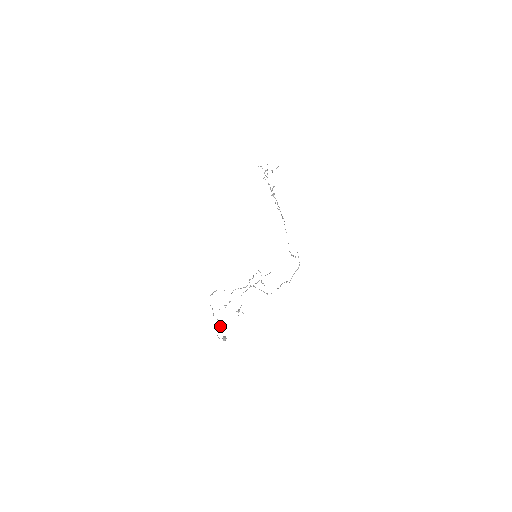
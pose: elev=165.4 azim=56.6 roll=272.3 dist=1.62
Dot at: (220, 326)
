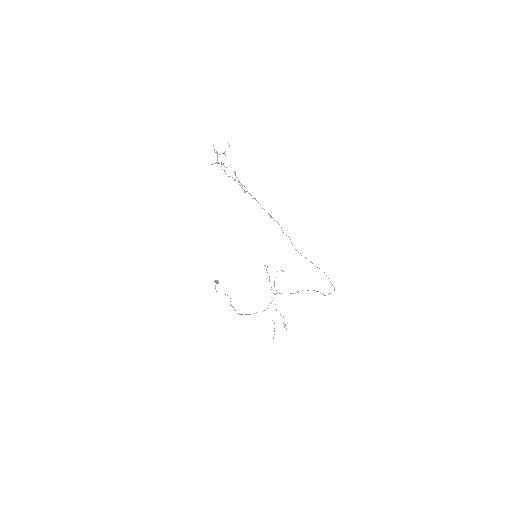
Dot at: occluded
